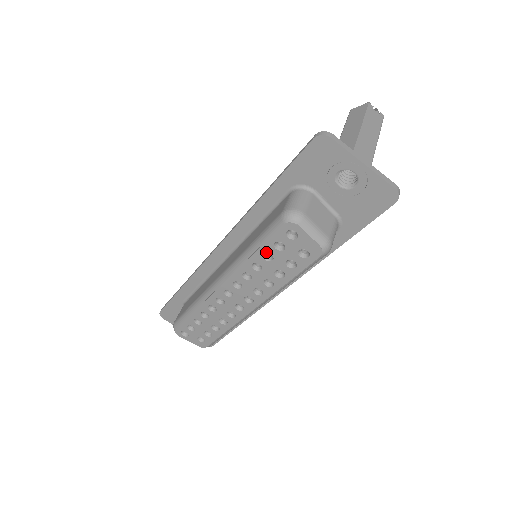
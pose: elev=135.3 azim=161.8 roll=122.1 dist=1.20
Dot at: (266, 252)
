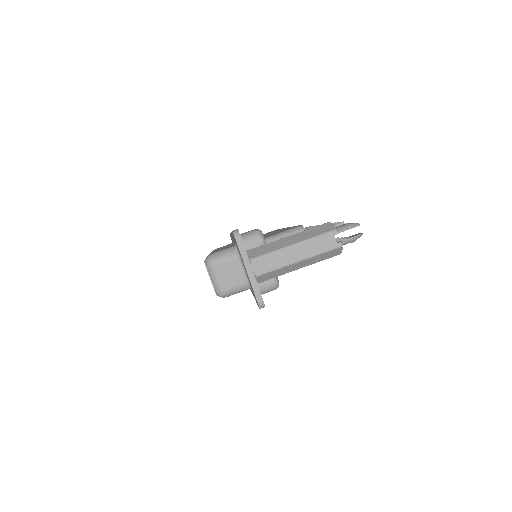
Dot at: occluded
